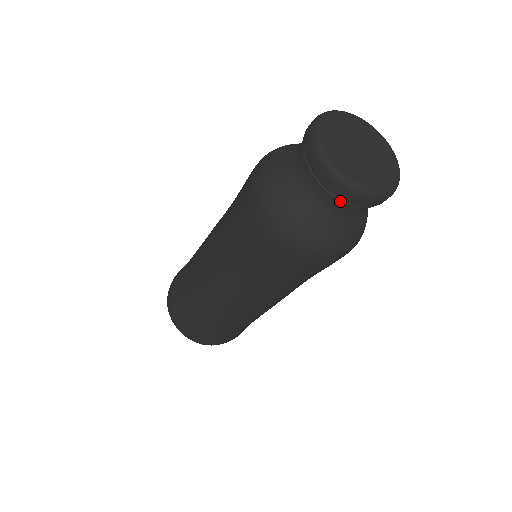
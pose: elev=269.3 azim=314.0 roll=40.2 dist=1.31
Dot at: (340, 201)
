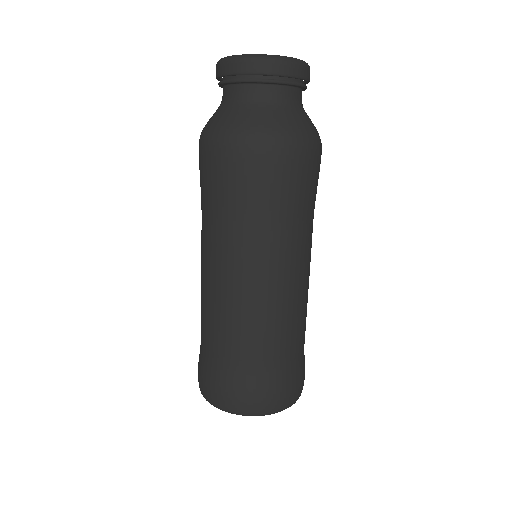
Dot at: (281, 82)
